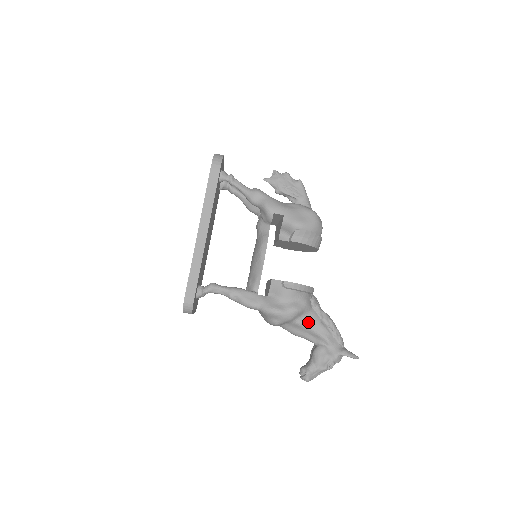
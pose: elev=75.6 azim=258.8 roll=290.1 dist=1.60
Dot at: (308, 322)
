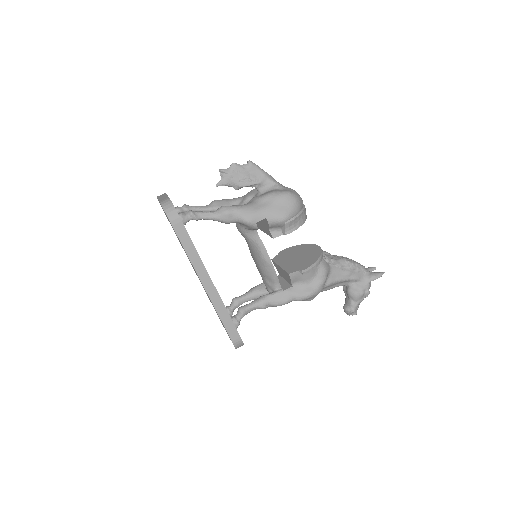
Dot at: (334, 279)
